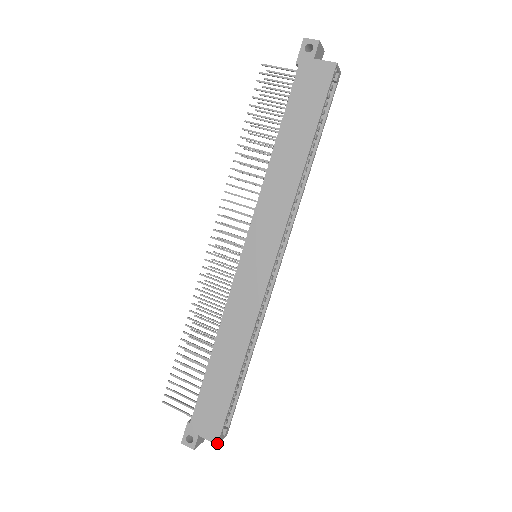
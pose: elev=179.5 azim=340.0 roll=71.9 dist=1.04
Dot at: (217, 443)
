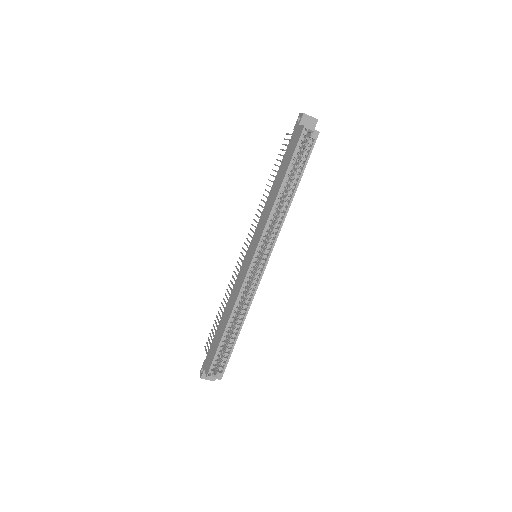
Dot at: (207, 375)
